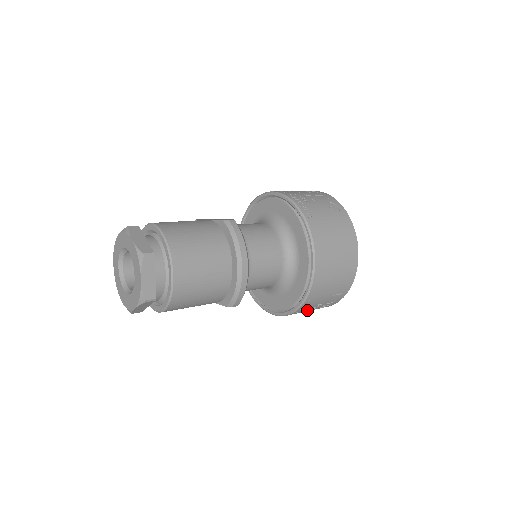
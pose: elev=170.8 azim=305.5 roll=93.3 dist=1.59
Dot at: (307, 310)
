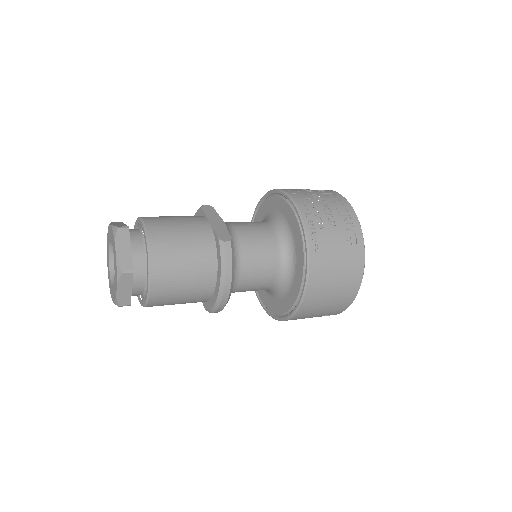
Dot at: occluded
